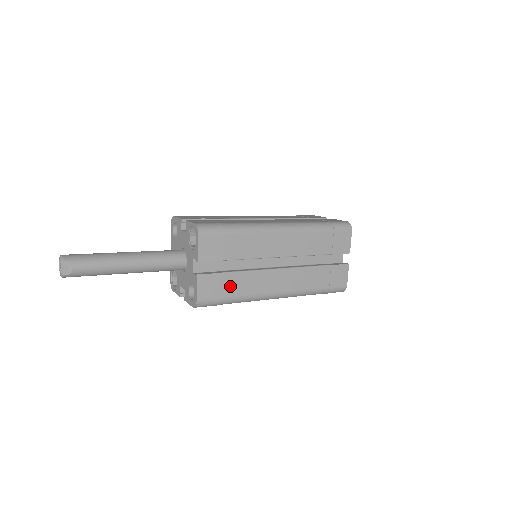
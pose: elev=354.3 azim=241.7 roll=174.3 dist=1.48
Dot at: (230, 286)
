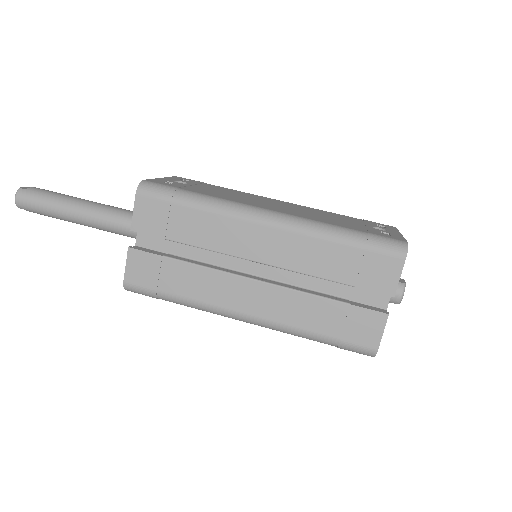
Dot at: occluded
